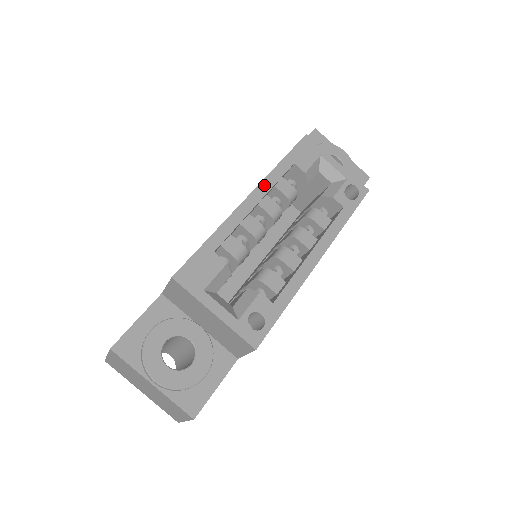
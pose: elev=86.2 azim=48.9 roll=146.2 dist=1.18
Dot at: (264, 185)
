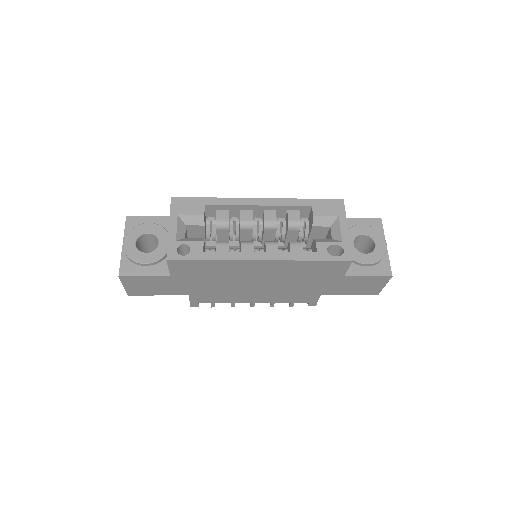
Dot at: (276, 201)
